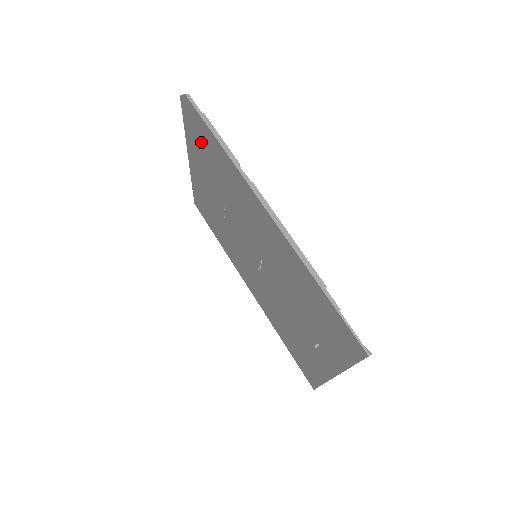
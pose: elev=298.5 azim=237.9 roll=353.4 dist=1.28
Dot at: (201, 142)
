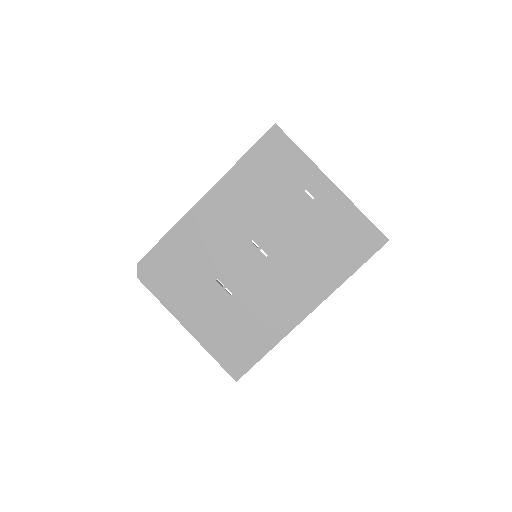
Dot at: (168, 272)
